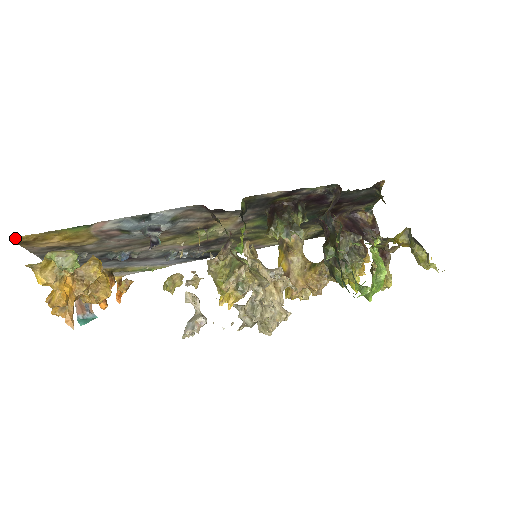
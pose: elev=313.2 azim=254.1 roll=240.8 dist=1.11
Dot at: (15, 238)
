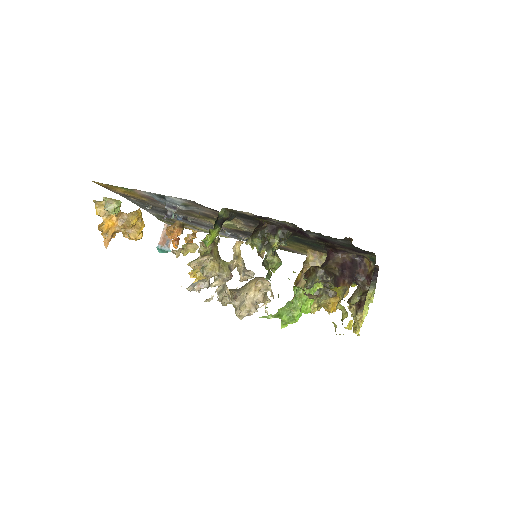
Dot at: (95, 182)
